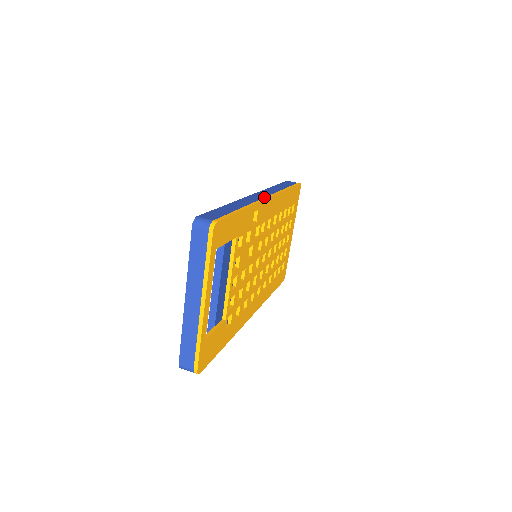
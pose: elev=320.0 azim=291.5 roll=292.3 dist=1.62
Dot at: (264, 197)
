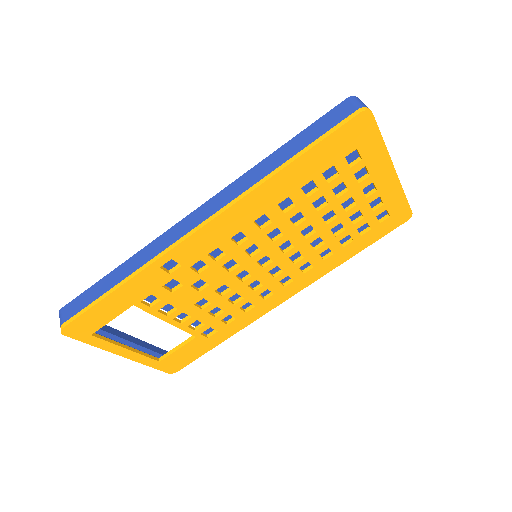
Dot at: (192, 228)
